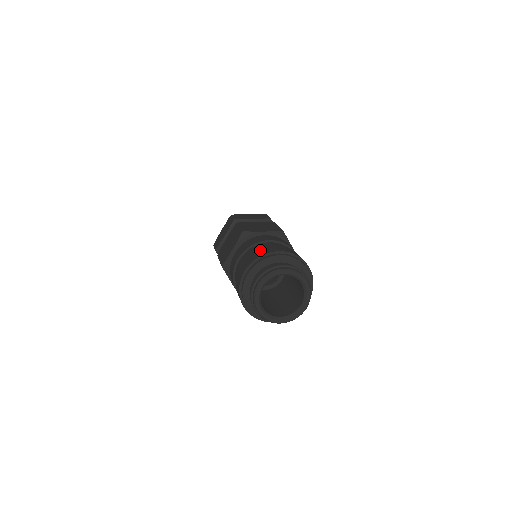
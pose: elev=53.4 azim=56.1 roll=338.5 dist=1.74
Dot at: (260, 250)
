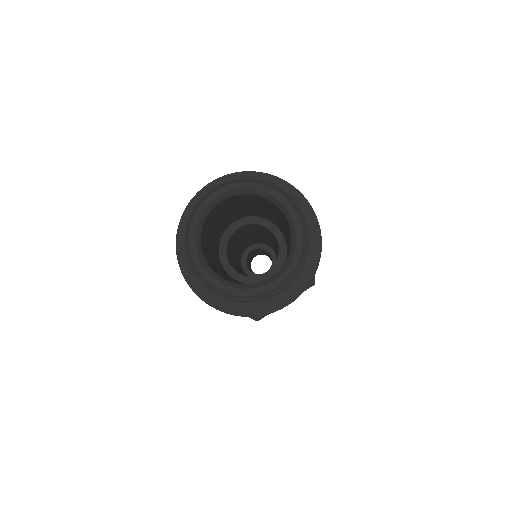
Dot at: occluded
